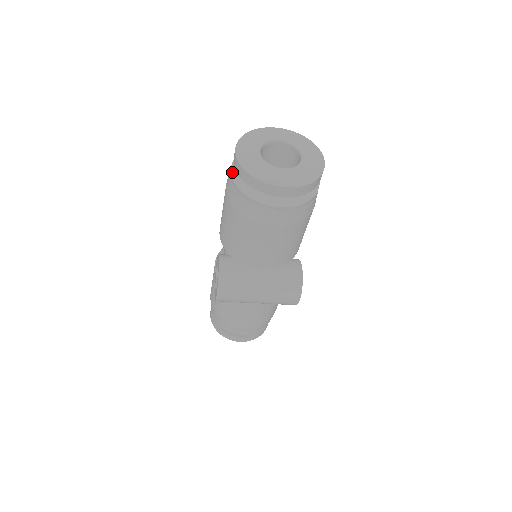
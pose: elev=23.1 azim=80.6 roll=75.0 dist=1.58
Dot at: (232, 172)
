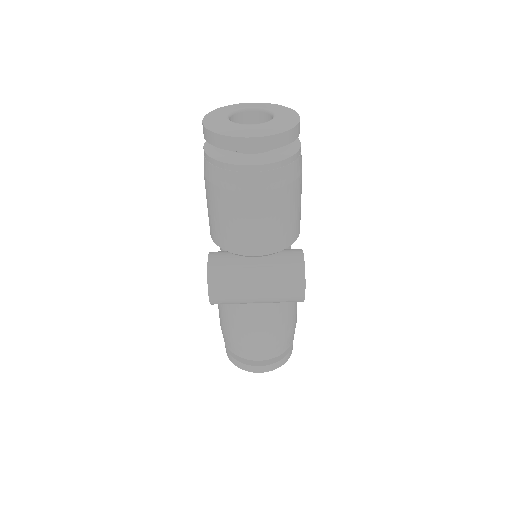
Dot at: (205, 146)
